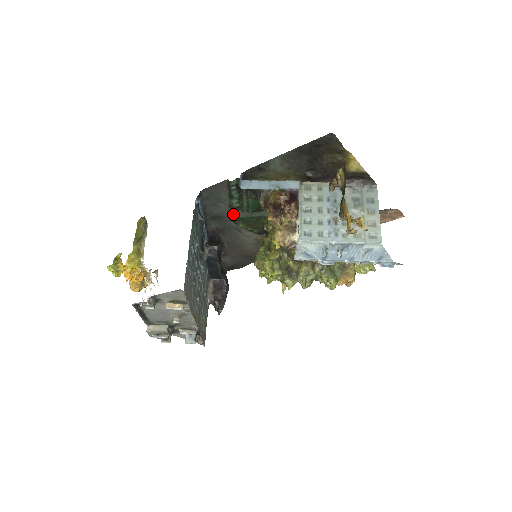
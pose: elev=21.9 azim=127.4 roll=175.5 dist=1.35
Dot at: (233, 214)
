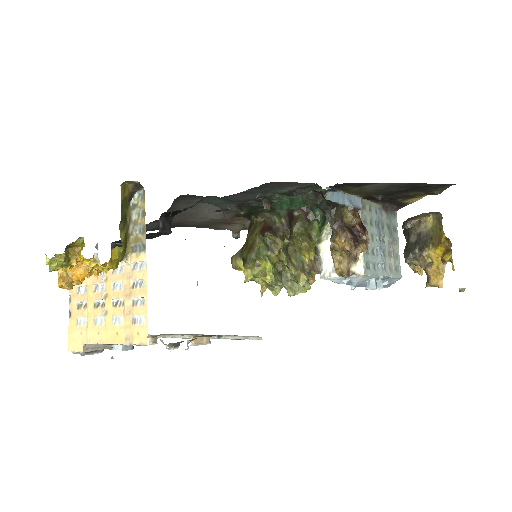
Dot at: (264, 208)
